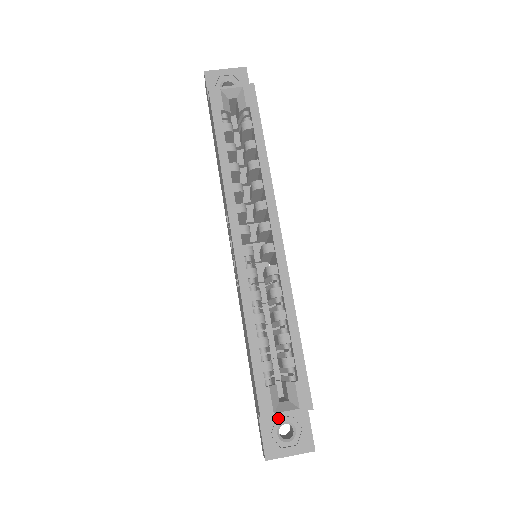
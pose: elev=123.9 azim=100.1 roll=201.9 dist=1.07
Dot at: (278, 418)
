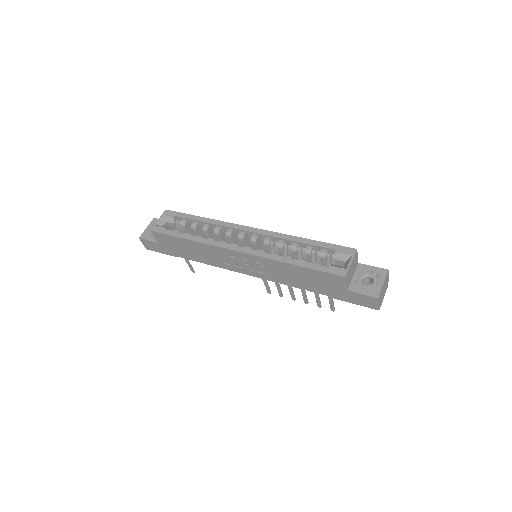
Dot at: (356, 281)
